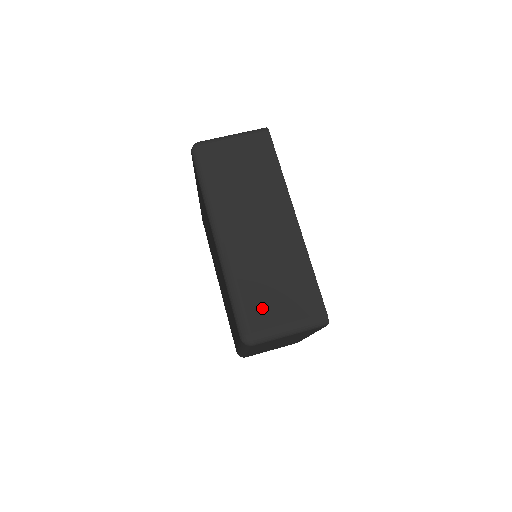
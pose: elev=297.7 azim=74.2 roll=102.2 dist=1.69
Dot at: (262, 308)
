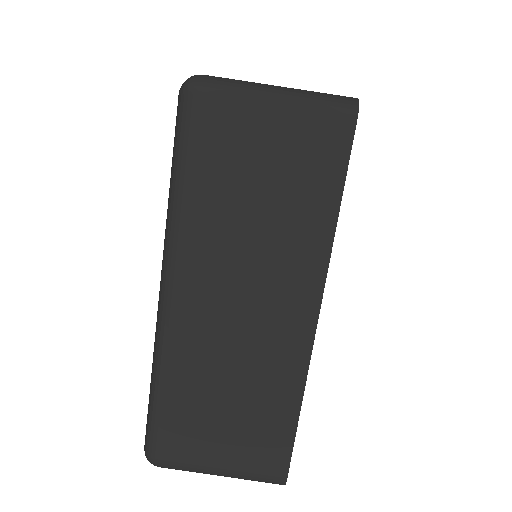
Dot at: (190, 434)
